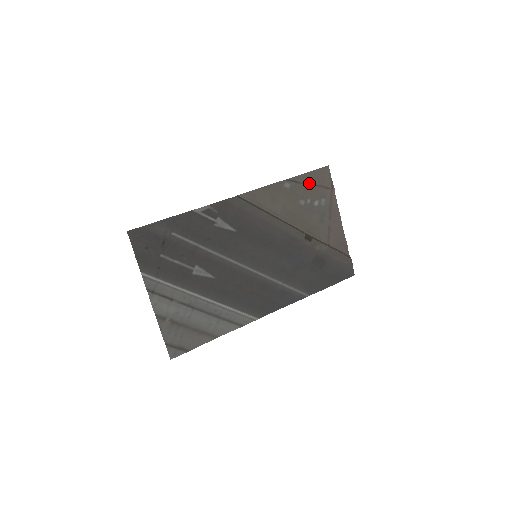
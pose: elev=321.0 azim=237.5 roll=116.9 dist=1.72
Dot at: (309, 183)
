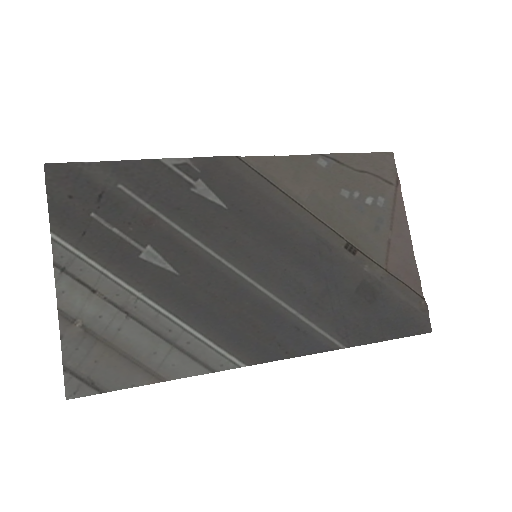
Dot at: (359, 169)
